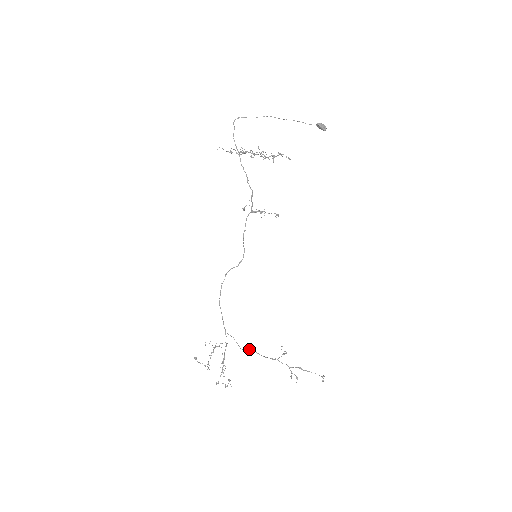
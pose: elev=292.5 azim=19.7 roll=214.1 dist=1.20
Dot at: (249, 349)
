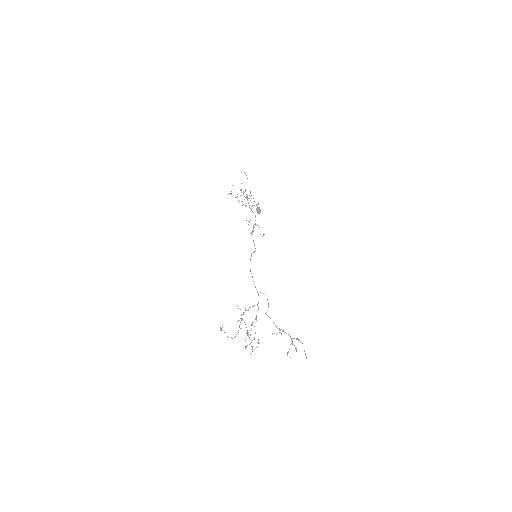
Dot at: (268, 316)
